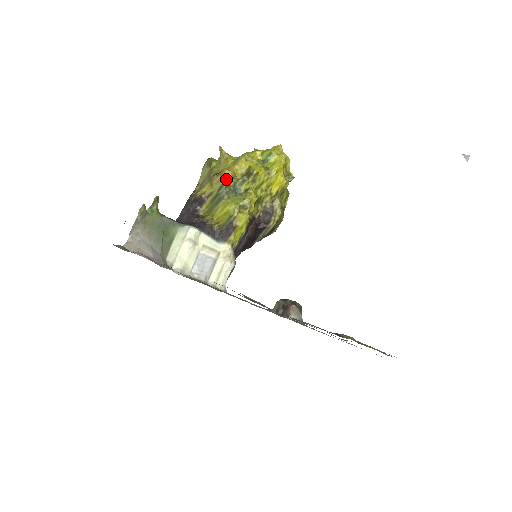
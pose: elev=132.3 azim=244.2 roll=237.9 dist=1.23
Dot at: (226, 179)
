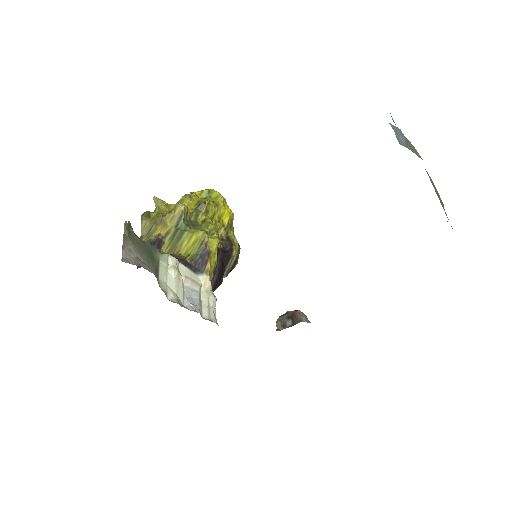
Dot at: (182, 211)
